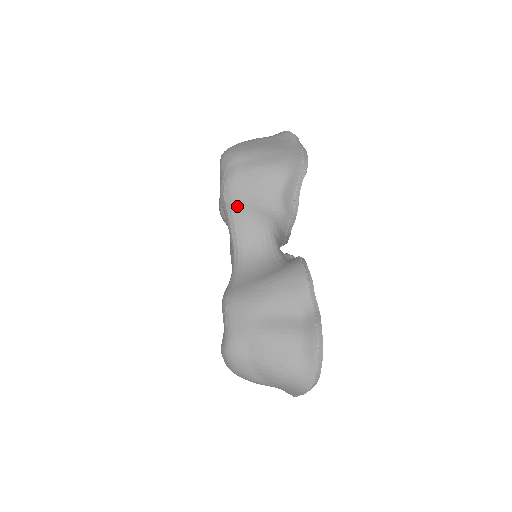
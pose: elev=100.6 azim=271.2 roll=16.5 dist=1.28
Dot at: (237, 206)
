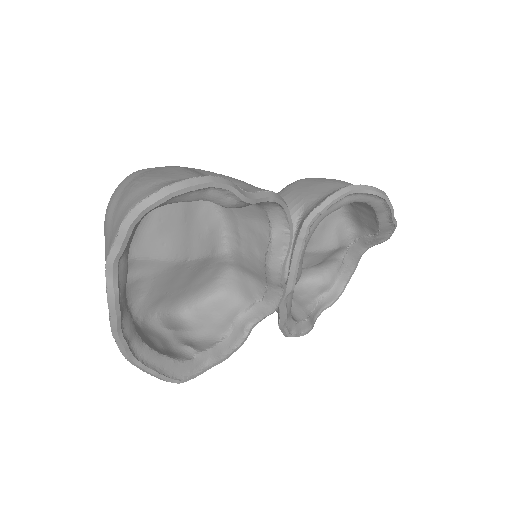
Dot at: (290, 189)
